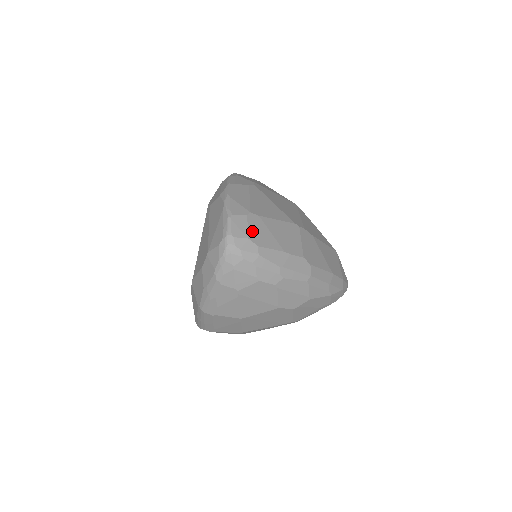
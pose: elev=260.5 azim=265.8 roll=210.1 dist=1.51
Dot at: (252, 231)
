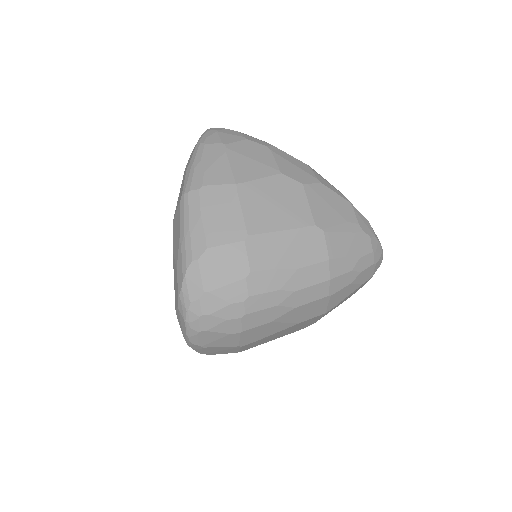
Dot at: occluded
